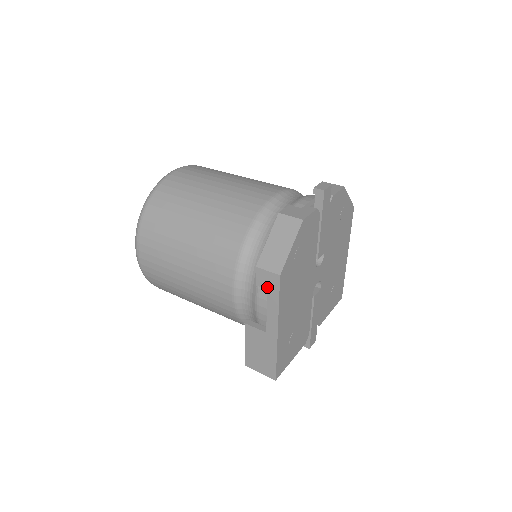
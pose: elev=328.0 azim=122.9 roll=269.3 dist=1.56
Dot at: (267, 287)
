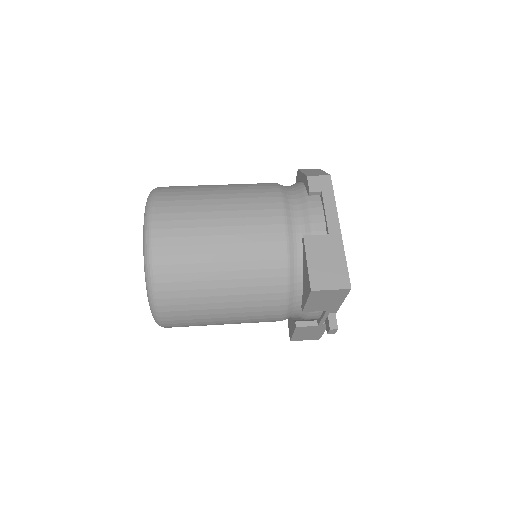
Dot at: (321, 189)
